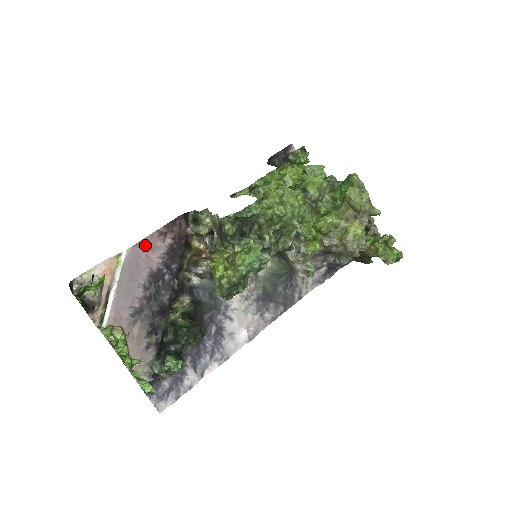
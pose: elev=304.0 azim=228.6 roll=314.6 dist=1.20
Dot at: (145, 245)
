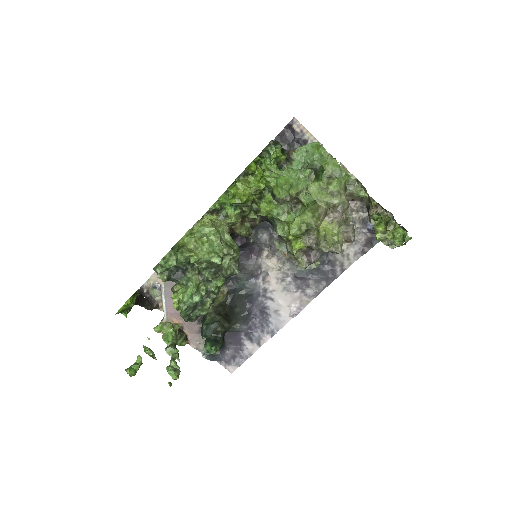
Dot at: occluded
